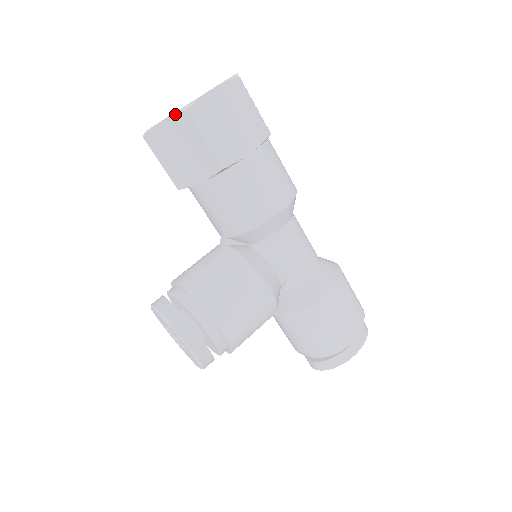
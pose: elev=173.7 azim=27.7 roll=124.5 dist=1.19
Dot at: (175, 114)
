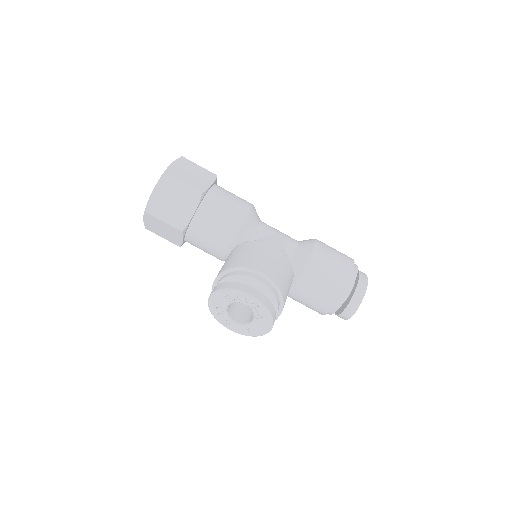
Dot at: (159, 180)
